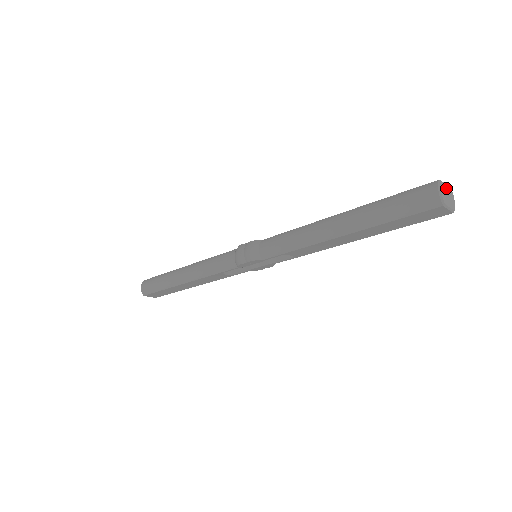
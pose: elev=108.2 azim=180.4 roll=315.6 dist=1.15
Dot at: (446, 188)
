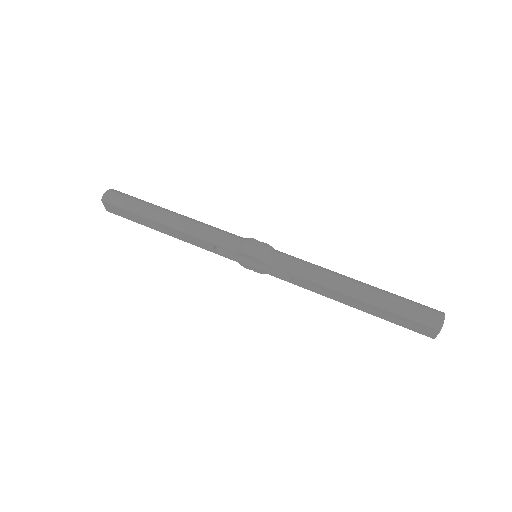
Dot at: occluded
